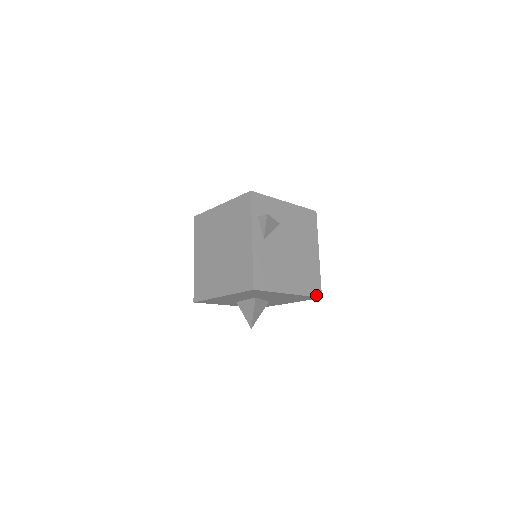
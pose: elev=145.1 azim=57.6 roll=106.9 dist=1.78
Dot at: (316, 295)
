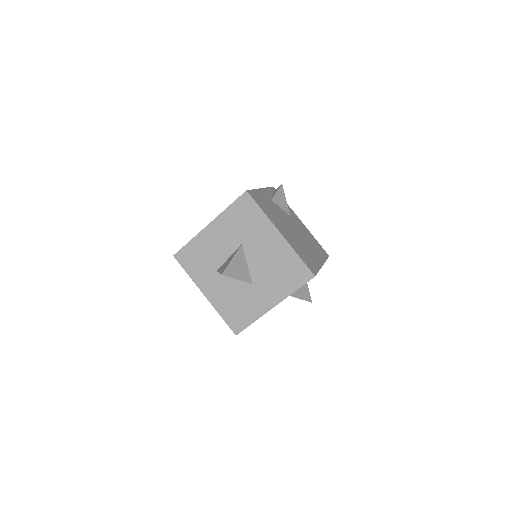
Dot at: (309, 268)
